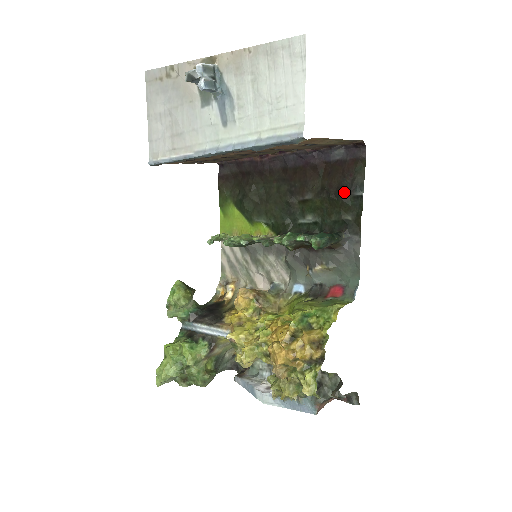
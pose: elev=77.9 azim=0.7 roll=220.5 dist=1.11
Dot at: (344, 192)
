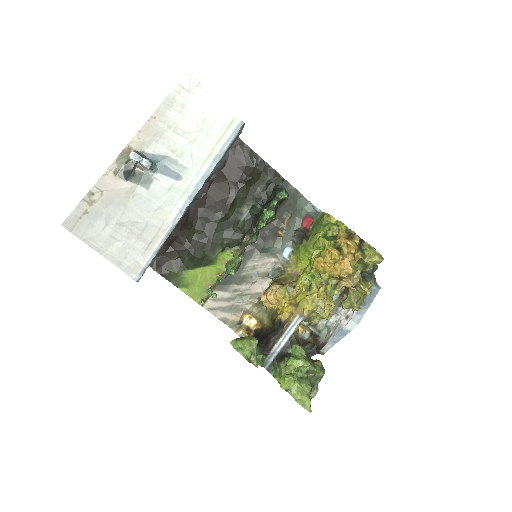
Dot at: (251, 169)
